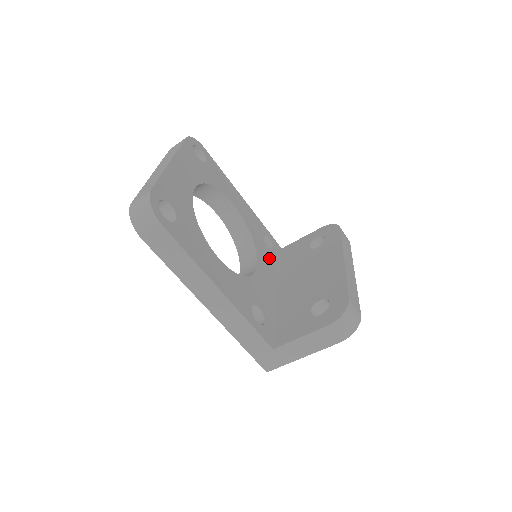
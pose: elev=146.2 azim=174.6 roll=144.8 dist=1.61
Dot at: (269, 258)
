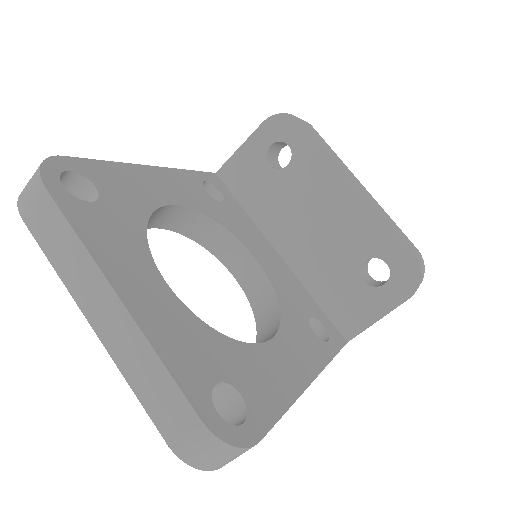
Dot at: (238, 219)
